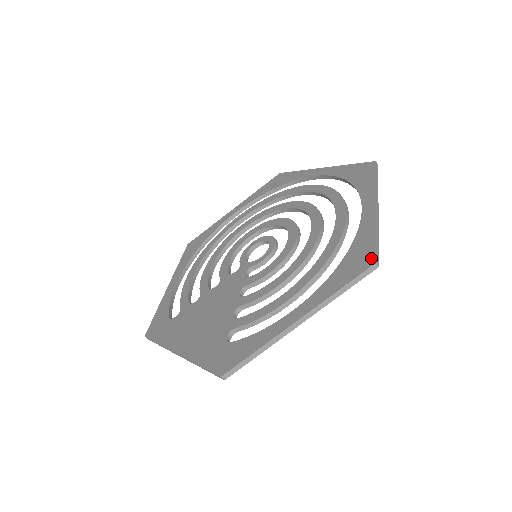
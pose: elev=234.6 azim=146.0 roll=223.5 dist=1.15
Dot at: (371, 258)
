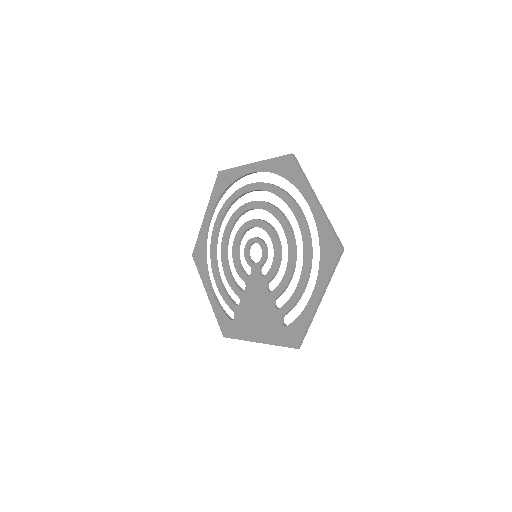
Dot at: (337, 246)
